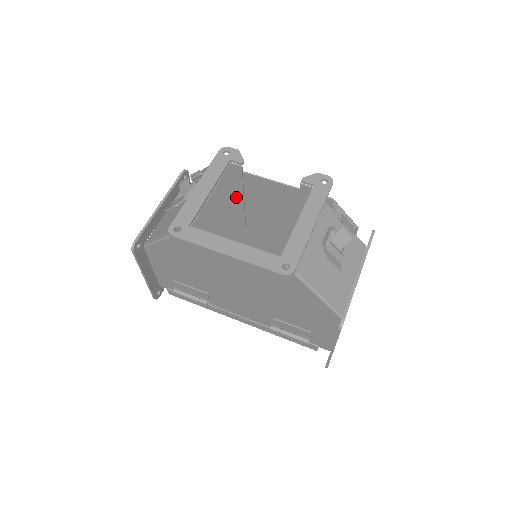
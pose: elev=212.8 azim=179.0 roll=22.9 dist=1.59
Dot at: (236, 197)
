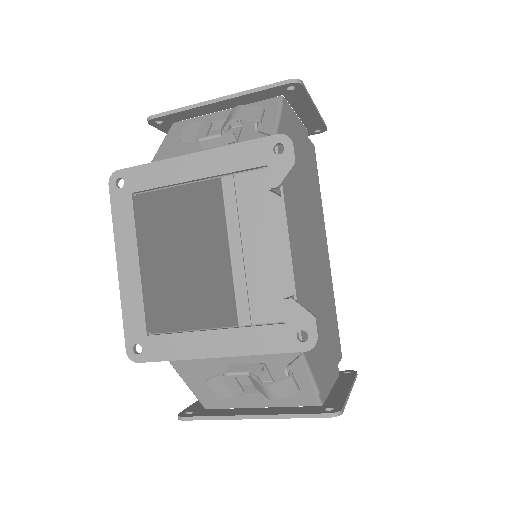
Dot at: occluded
